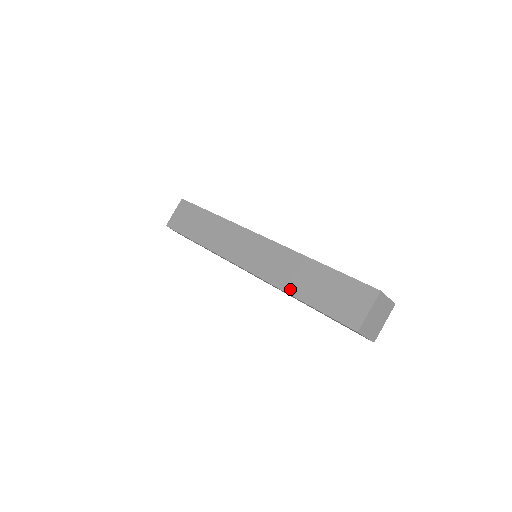
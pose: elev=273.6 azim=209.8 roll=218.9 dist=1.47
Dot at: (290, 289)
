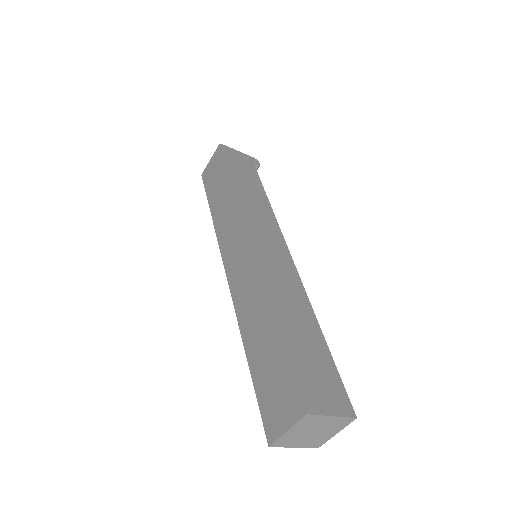
Dot at: (245, 335)
